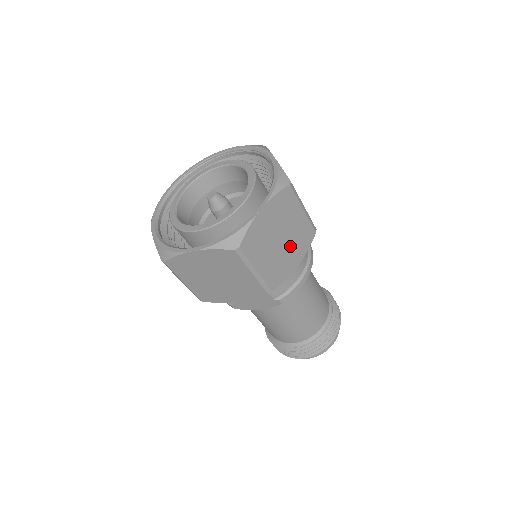
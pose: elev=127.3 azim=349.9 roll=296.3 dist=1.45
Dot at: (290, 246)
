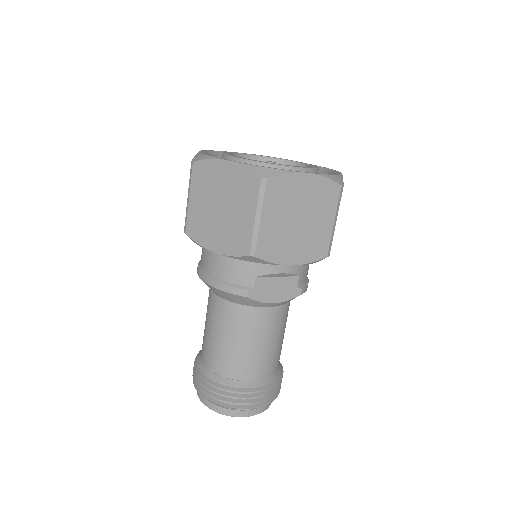
Dot at: occluded
